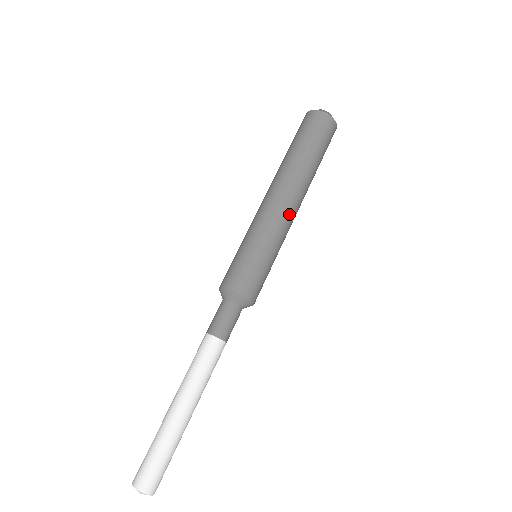
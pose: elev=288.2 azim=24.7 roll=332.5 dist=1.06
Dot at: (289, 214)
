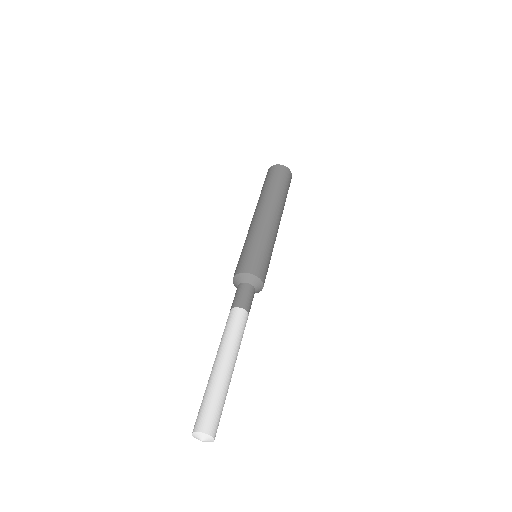
Dot at: occluded
